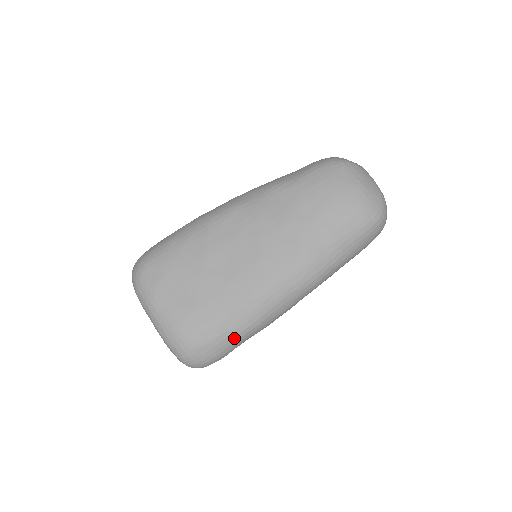
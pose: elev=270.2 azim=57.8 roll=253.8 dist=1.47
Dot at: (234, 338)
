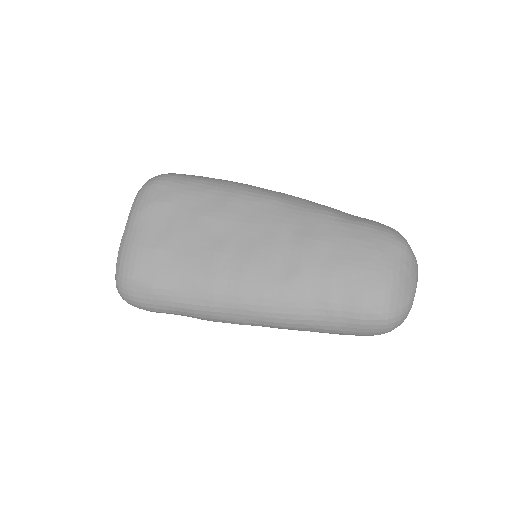
Dot at: (170, 302)
